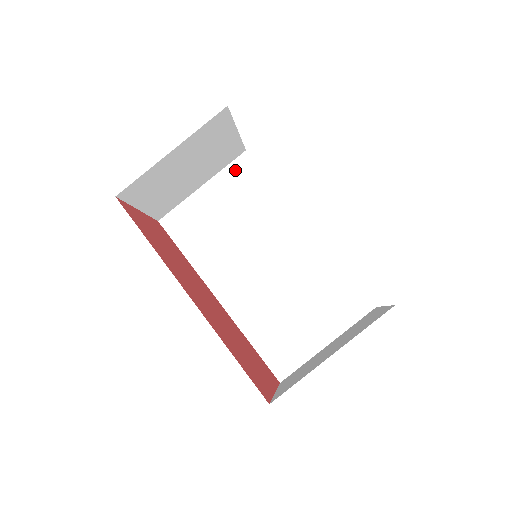
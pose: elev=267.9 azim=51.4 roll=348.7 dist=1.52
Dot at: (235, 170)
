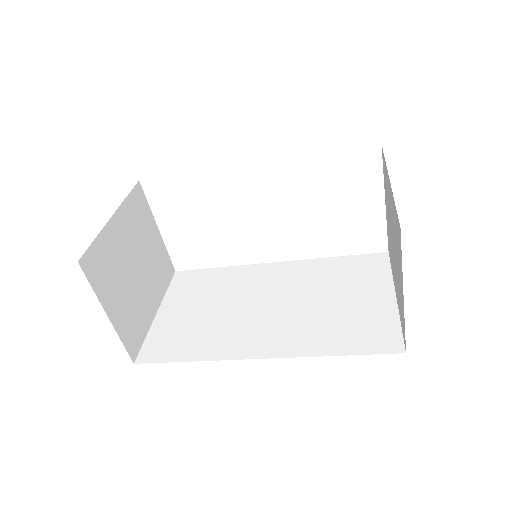
Dot at: (178, 285)
